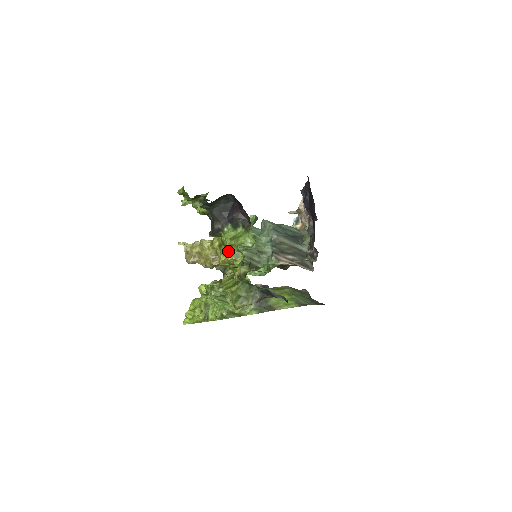
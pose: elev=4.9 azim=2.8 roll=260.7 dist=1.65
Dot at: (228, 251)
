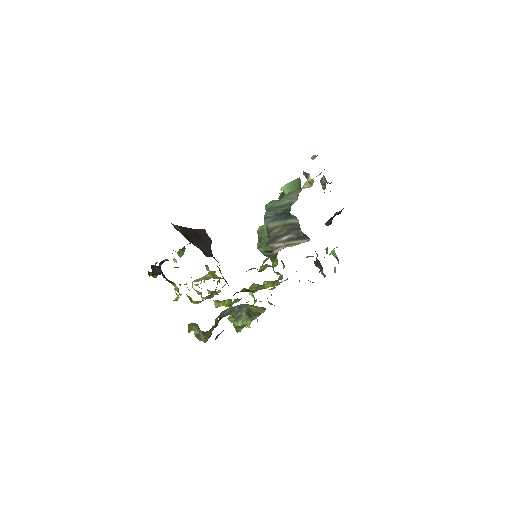
Dot at: occluded
